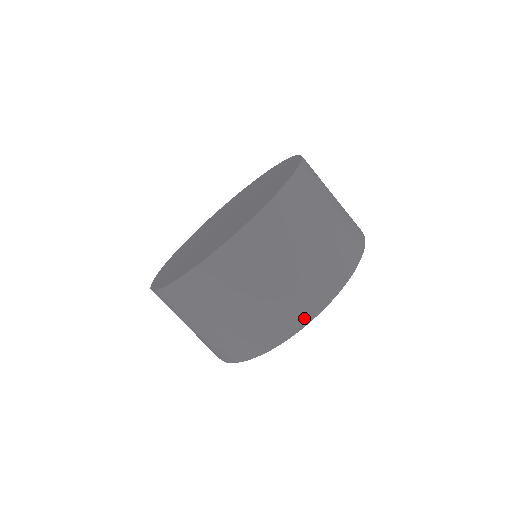
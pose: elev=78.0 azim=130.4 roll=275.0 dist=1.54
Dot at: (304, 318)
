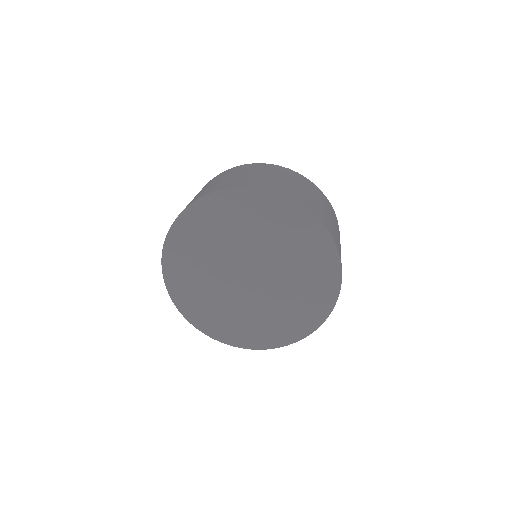
Dot at: (270, 188)
